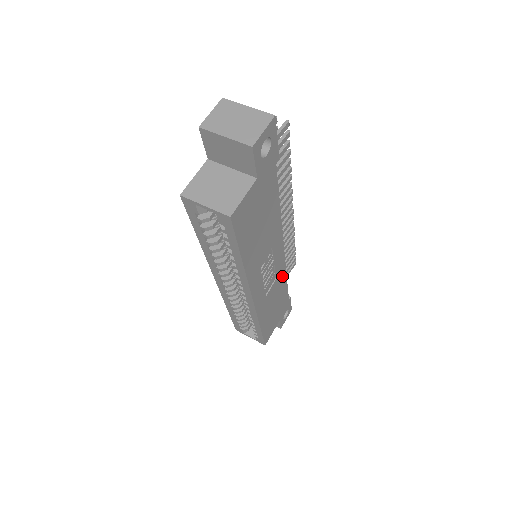
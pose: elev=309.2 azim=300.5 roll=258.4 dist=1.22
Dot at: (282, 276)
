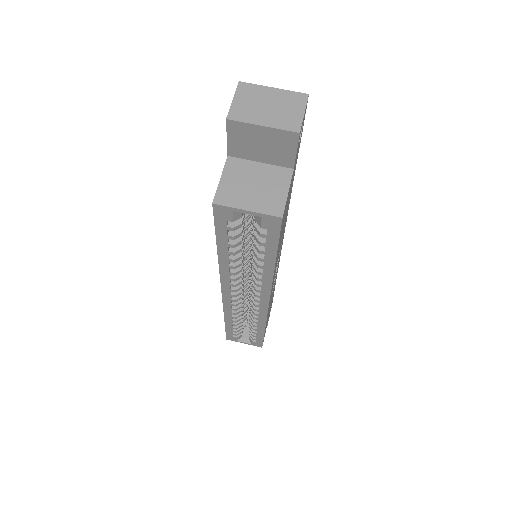
Dot at: (277, 271)
